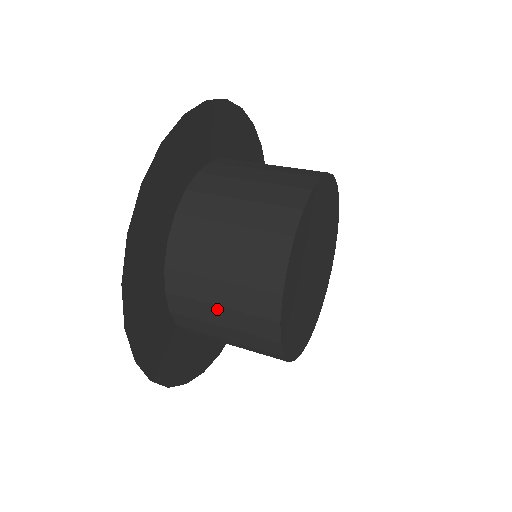
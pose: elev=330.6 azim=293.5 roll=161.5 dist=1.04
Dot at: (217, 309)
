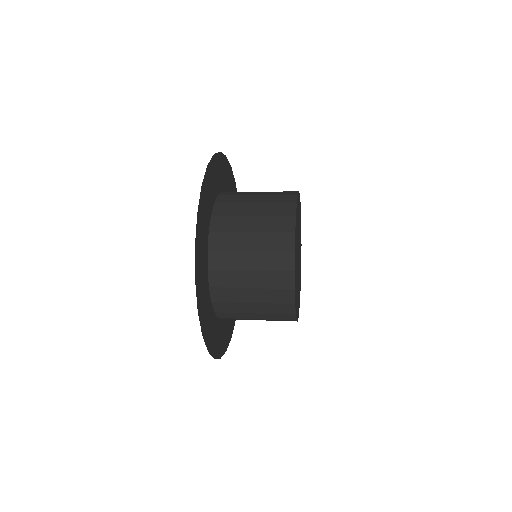
Dot at: (249, 235)
